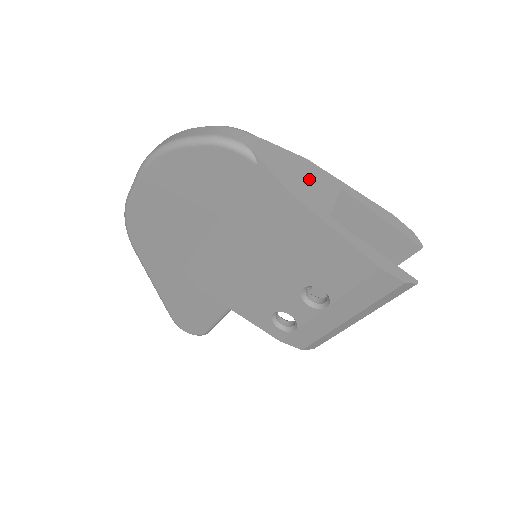
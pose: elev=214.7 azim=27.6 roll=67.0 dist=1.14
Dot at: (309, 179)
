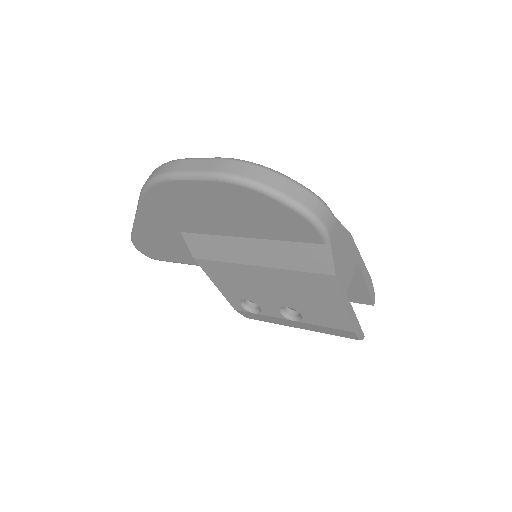
Dot at: (347, 257)
